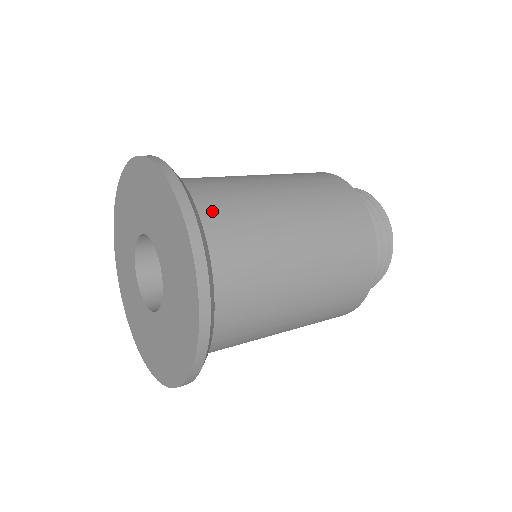
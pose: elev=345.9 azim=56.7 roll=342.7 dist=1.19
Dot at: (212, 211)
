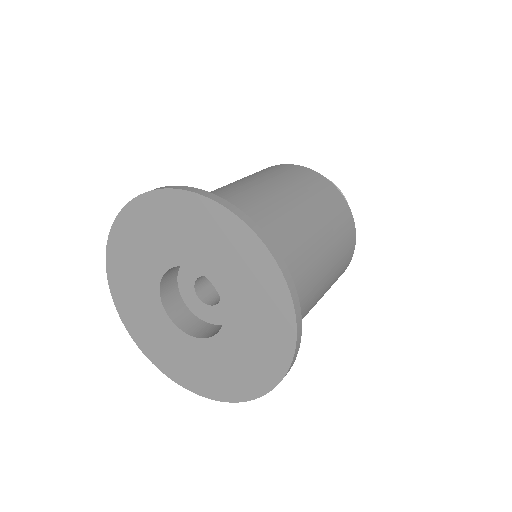
Dot at: occluded
